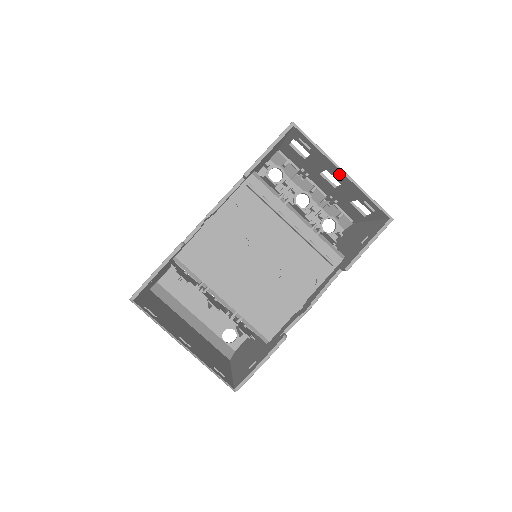
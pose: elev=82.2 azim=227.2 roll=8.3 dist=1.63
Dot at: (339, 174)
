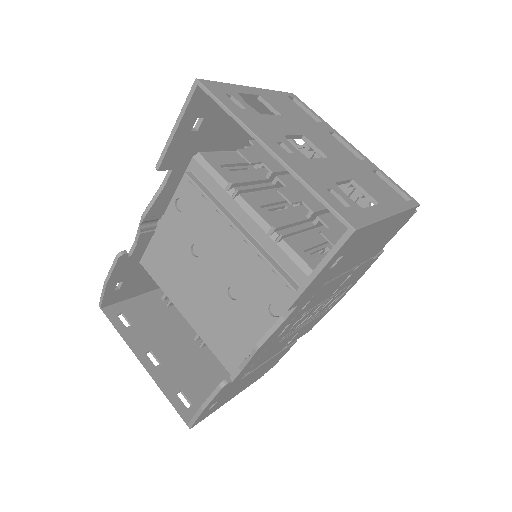
Dot at: occluded
